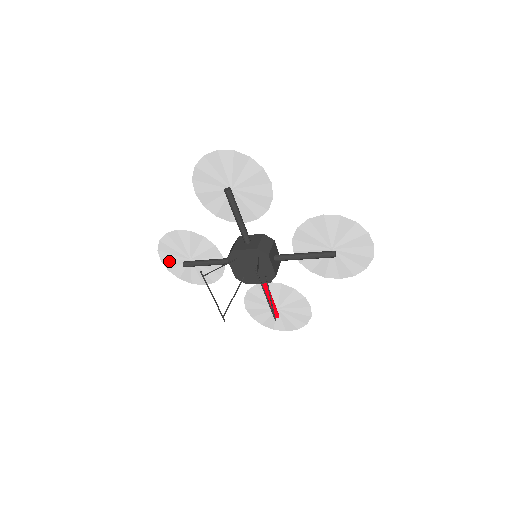
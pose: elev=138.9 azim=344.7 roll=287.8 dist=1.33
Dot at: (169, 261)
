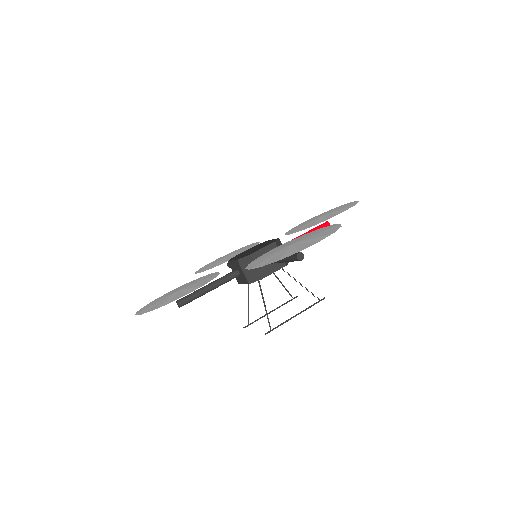
Dot at: occluded
